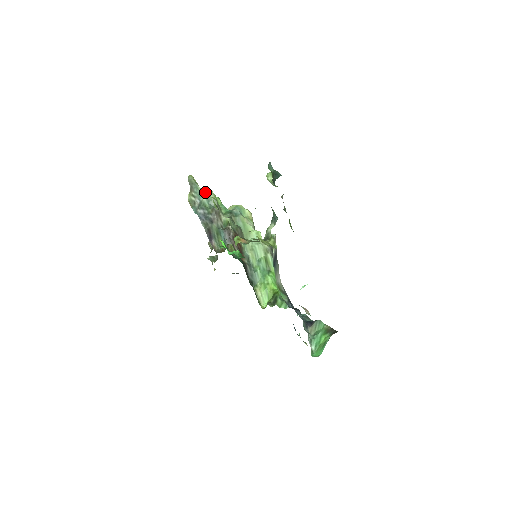
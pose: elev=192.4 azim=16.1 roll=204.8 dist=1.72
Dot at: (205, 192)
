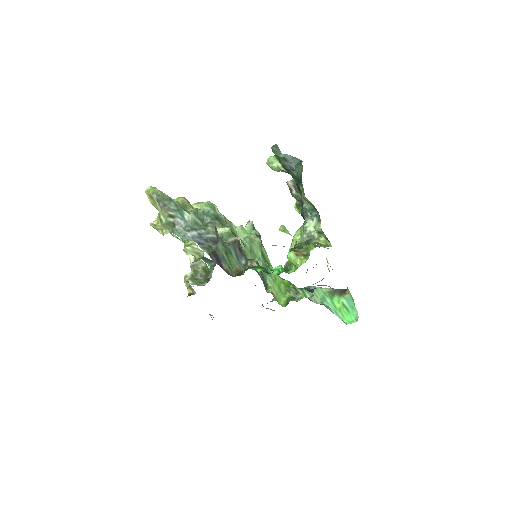
Dot at: (182, 204)
